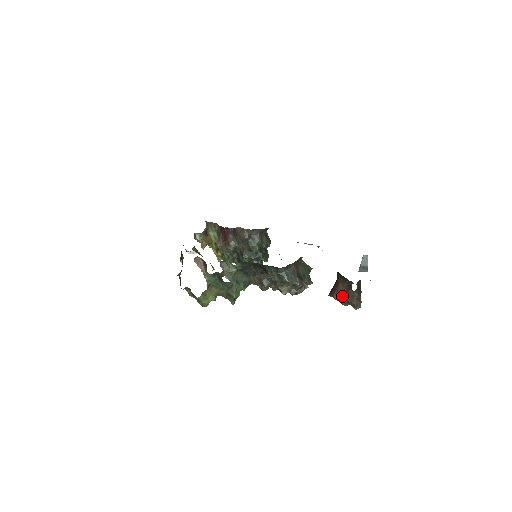
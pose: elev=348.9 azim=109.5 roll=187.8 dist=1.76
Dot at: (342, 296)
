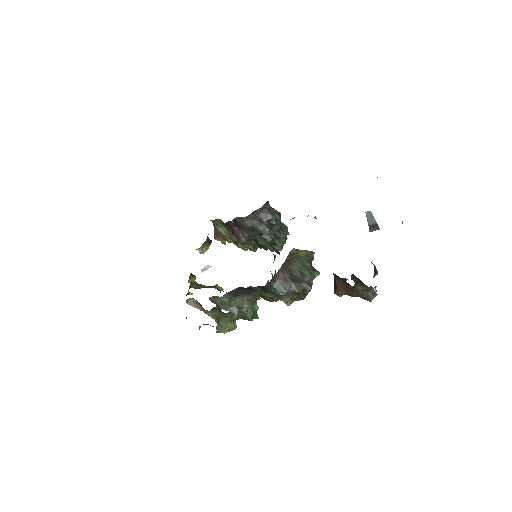
Dot at: occluded
